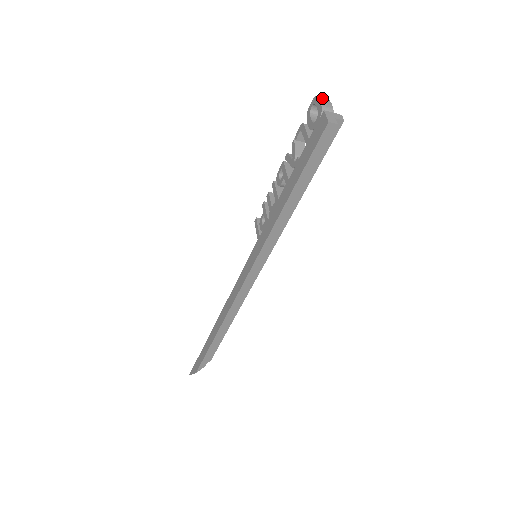
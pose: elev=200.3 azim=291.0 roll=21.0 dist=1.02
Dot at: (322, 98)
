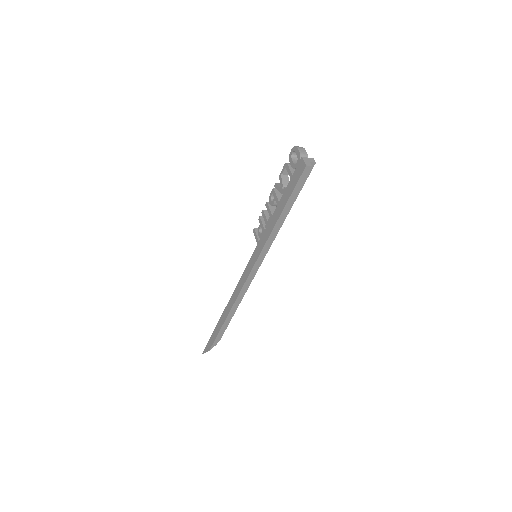
Dot at: (299, 147)
